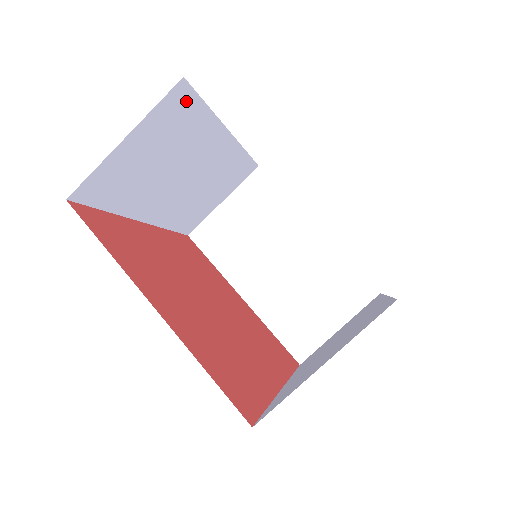
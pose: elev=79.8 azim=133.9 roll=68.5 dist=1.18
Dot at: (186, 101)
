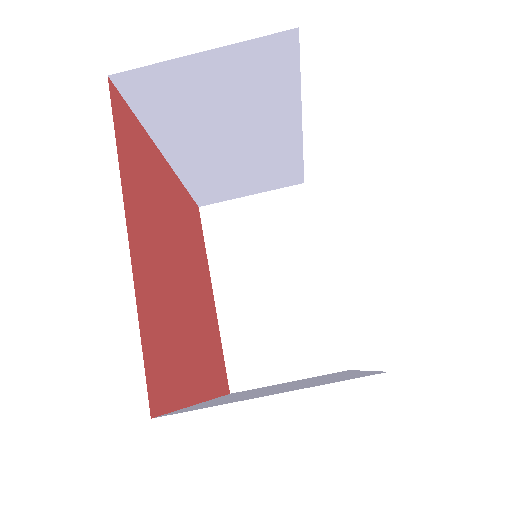
Dot at: (284, 57)
